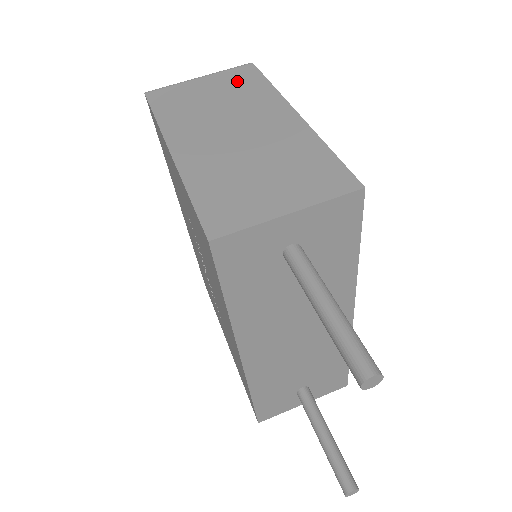
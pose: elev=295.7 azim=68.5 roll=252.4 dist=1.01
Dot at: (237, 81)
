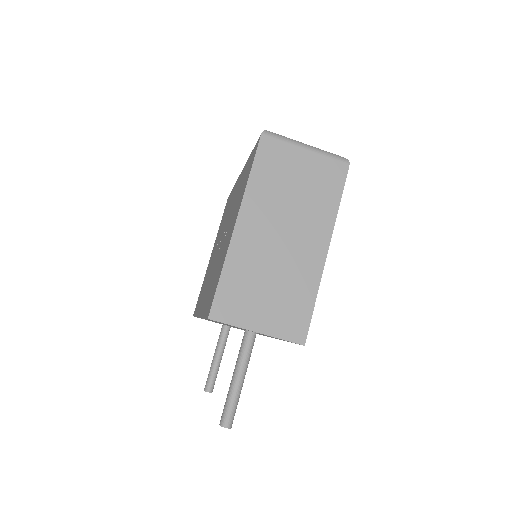
Dot at: (324, 179)
